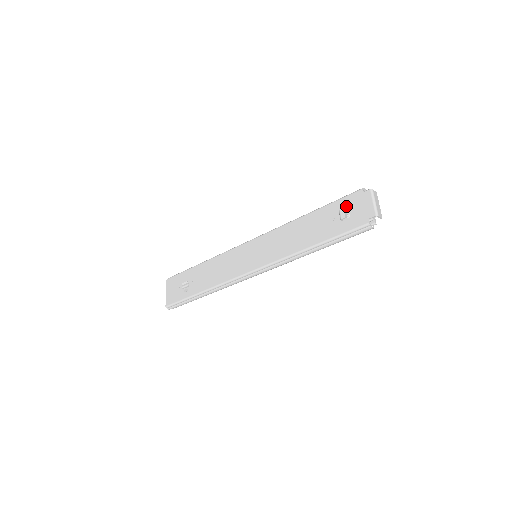
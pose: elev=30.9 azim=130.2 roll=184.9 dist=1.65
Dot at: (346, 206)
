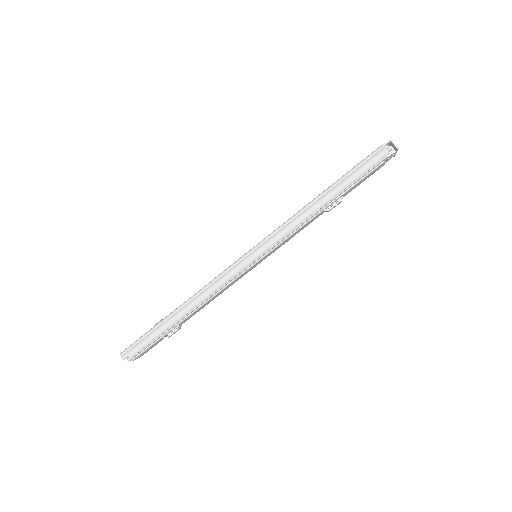
Dot at: occluded
